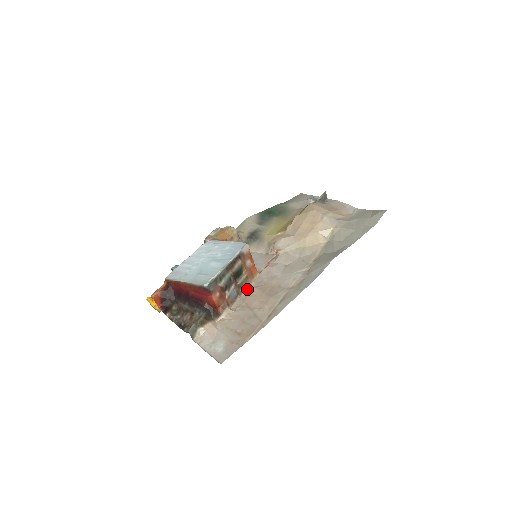
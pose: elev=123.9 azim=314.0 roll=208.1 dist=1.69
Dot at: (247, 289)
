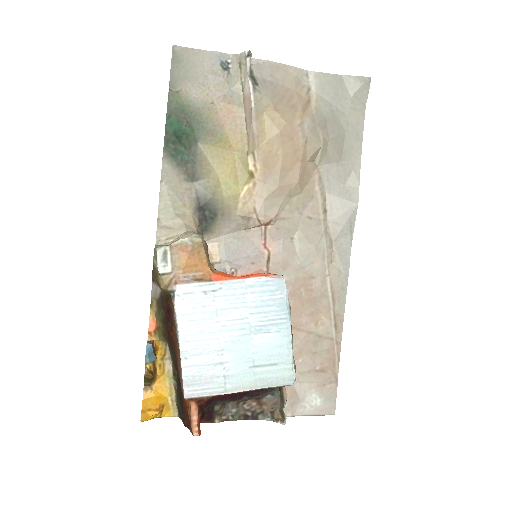
Dot at: occluded
